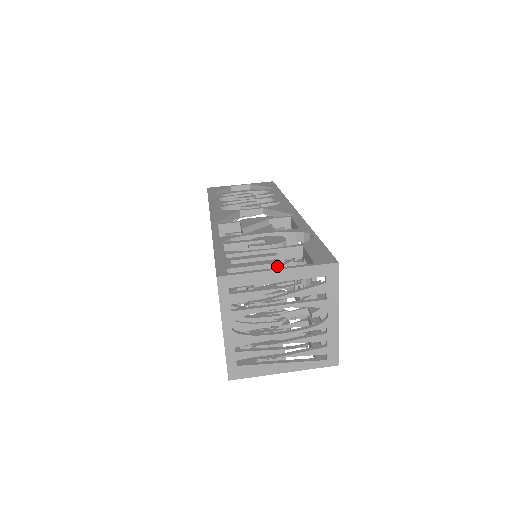
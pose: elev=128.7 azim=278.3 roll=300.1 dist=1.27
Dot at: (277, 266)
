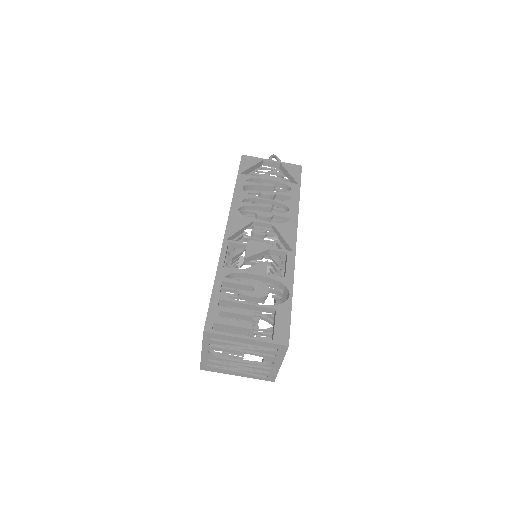
Dot at: (248, 330)
